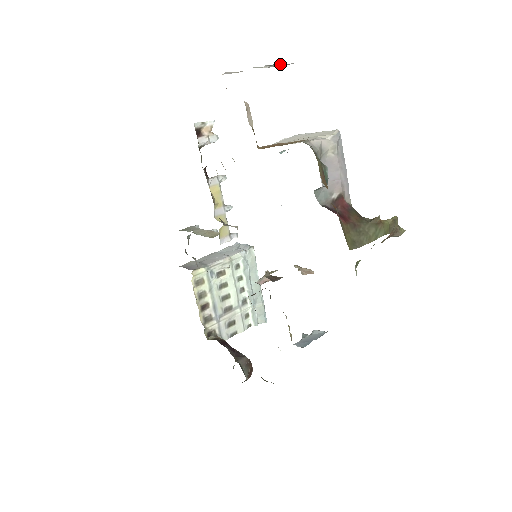
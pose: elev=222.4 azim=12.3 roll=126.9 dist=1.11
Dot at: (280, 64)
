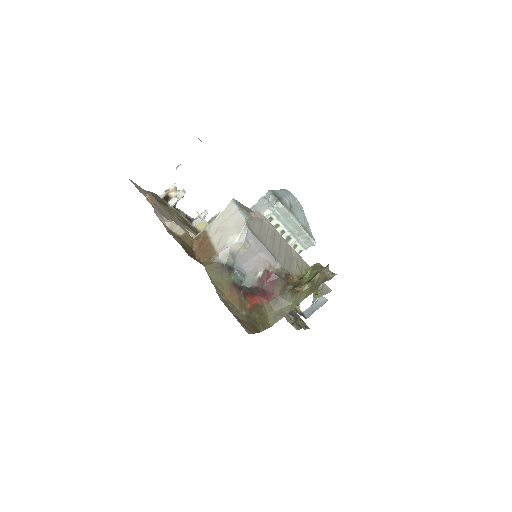
Dot at: occluded
